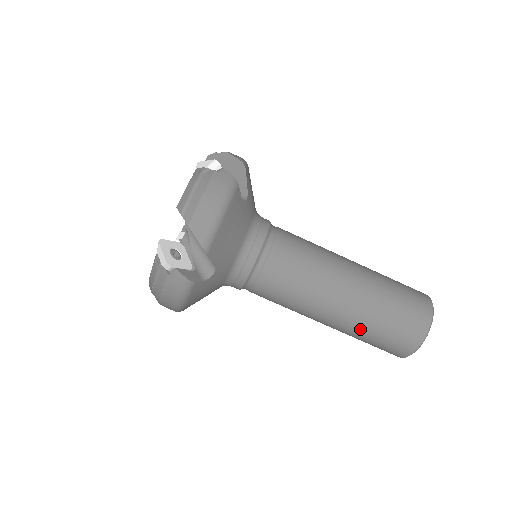
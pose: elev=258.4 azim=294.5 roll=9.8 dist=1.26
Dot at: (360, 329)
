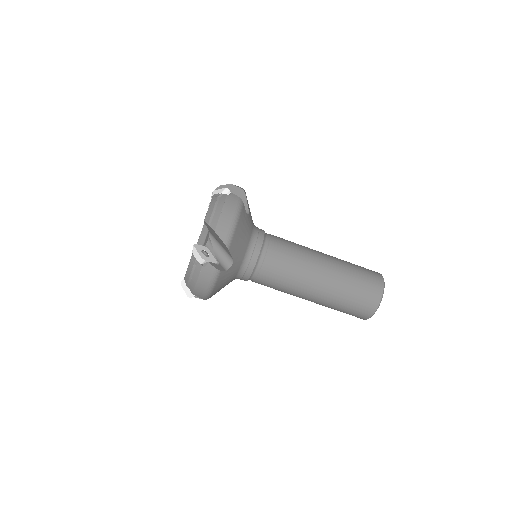
Dot at: occluded
